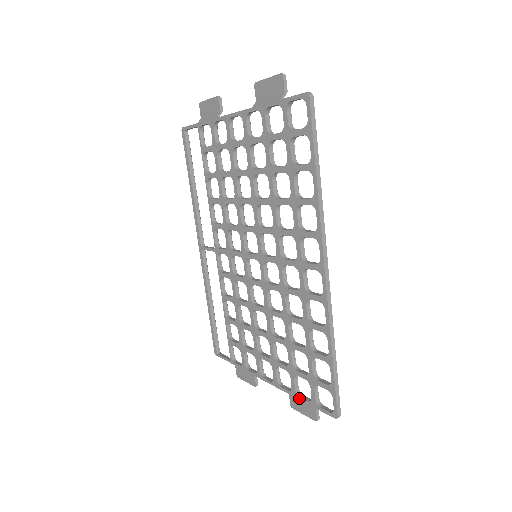
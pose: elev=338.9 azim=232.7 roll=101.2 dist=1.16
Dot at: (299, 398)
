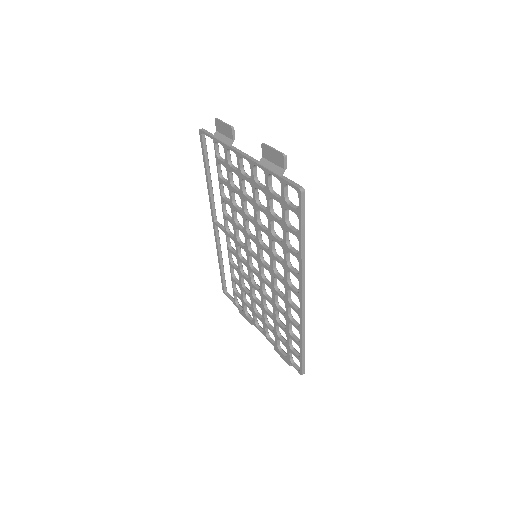
Dot at: occluded
